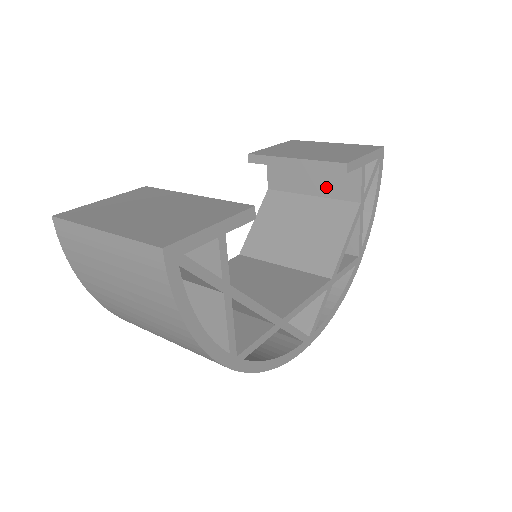
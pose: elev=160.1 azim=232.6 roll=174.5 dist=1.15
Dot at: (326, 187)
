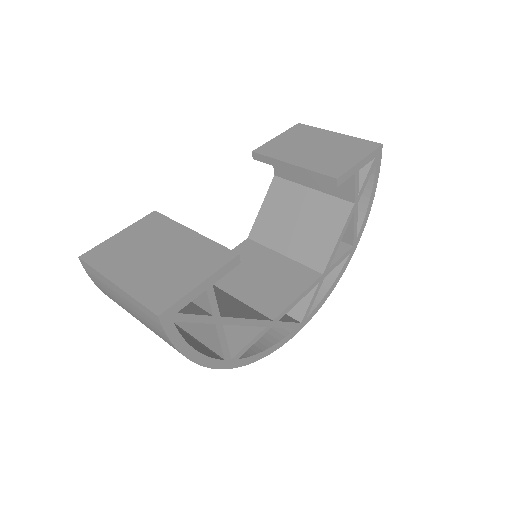
Dot at: (324, 184)
